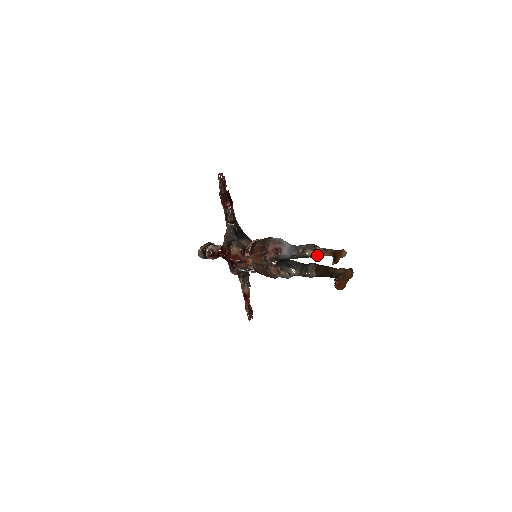
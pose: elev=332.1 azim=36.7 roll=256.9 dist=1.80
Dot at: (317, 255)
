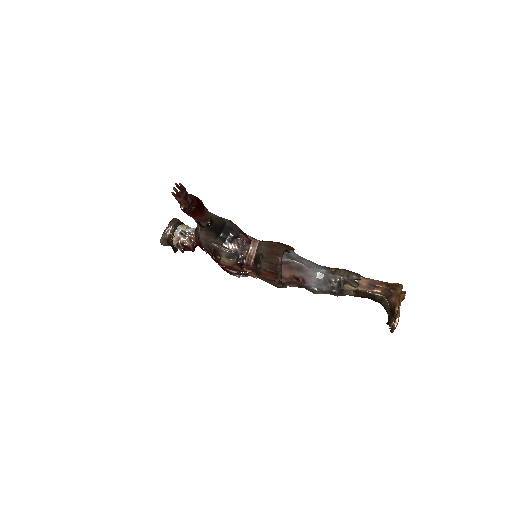
Dot at: (359, 288)
